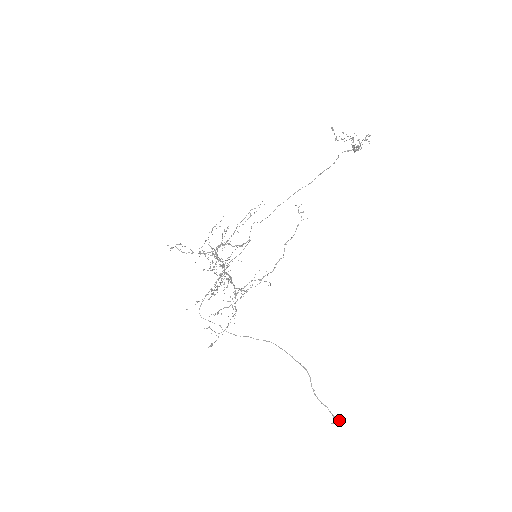
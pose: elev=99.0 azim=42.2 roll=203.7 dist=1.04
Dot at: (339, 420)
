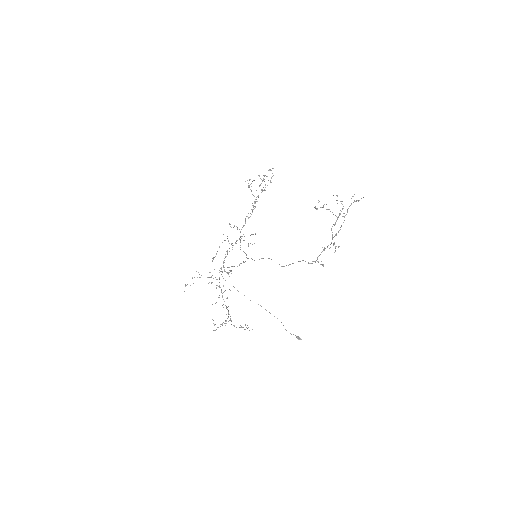
Dot at: occluded
